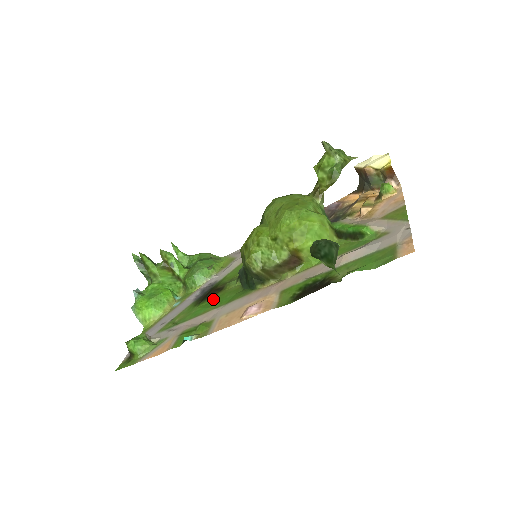
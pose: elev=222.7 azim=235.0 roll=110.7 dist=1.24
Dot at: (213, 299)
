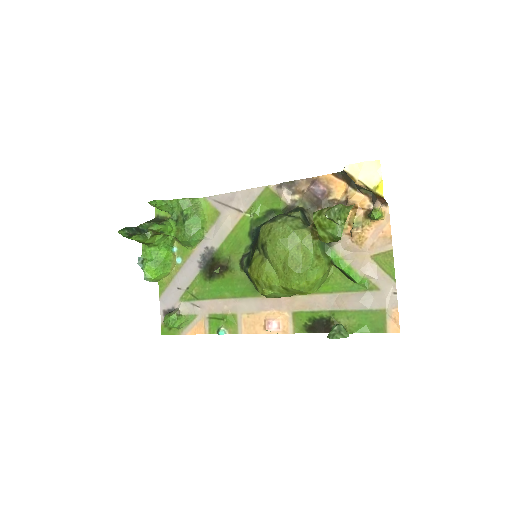
Dot at: (222, 280)
